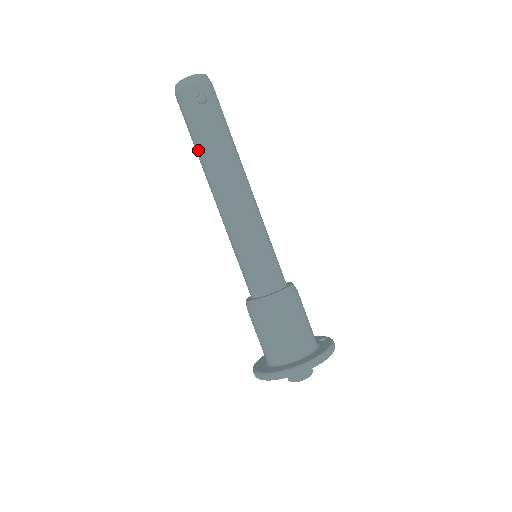
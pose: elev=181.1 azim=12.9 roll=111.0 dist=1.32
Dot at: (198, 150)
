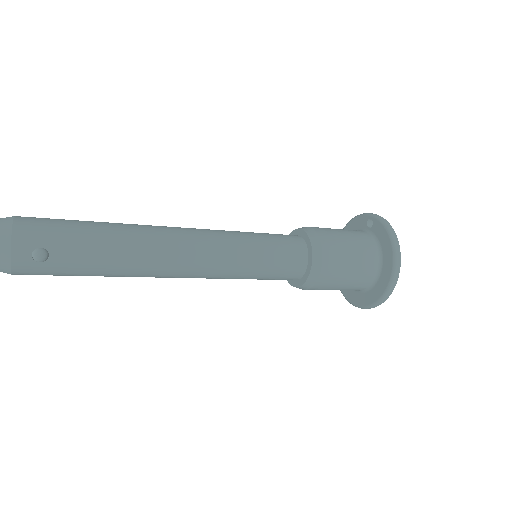
Dot at: occluded
